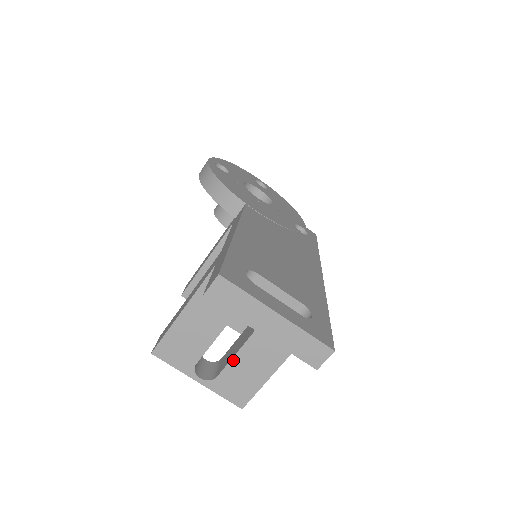
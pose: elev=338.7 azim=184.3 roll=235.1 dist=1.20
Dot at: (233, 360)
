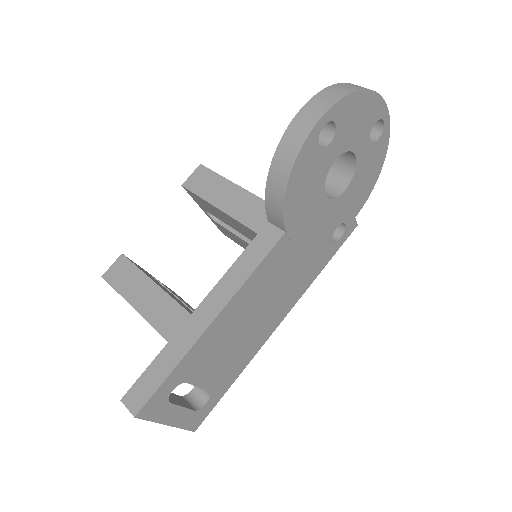
Dot at: occluded
